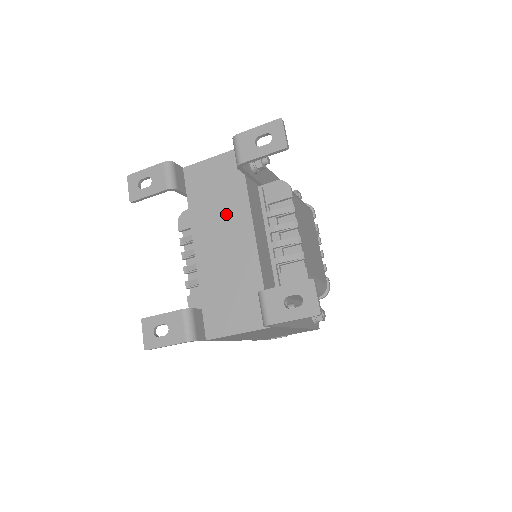
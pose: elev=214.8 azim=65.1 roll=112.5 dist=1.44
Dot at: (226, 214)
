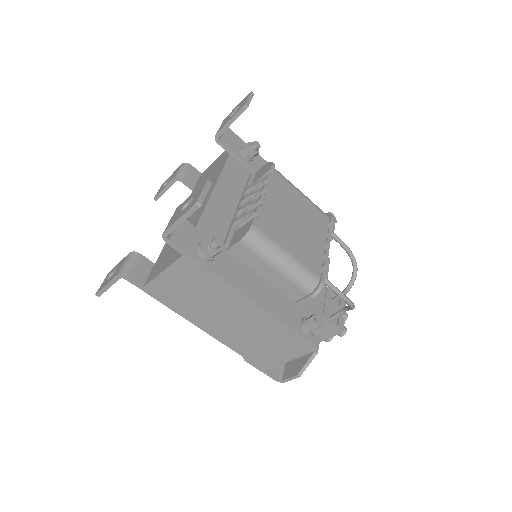
Dot at: occluded
